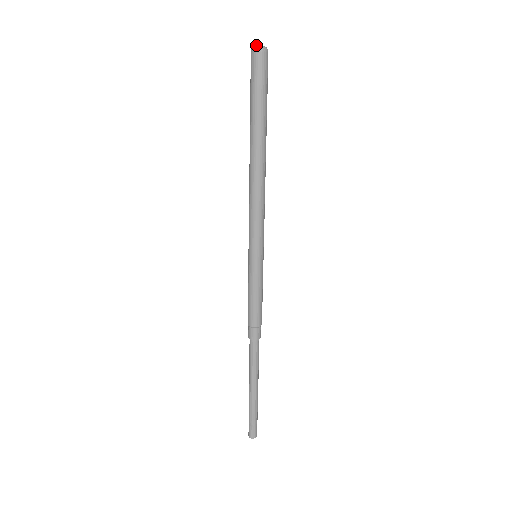
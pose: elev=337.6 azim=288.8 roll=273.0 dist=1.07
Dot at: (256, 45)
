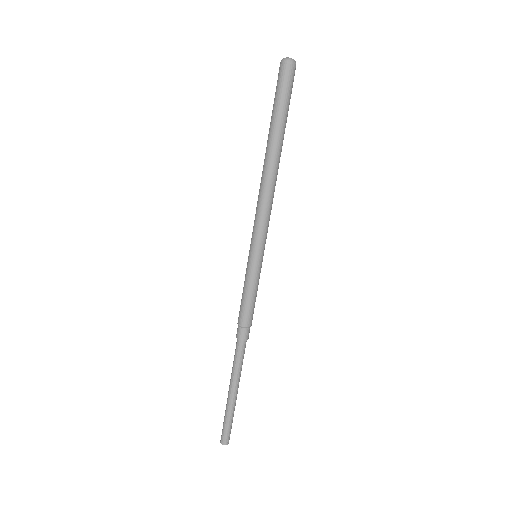
Dot at: (287, 57)
